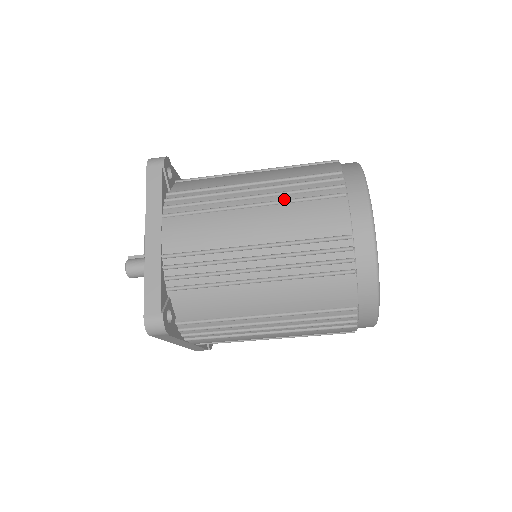
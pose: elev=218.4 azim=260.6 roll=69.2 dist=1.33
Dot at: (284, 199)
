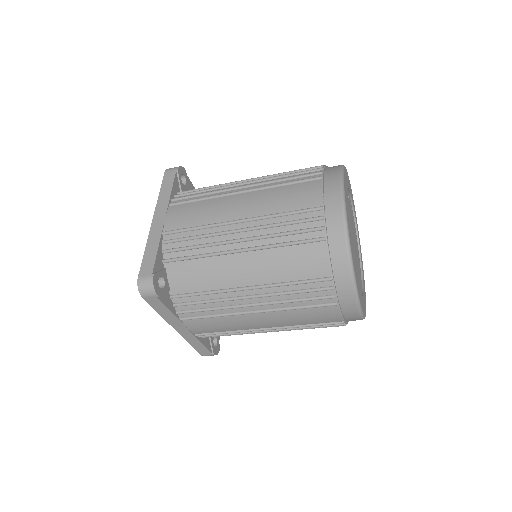
Dot at: (269, 186)
